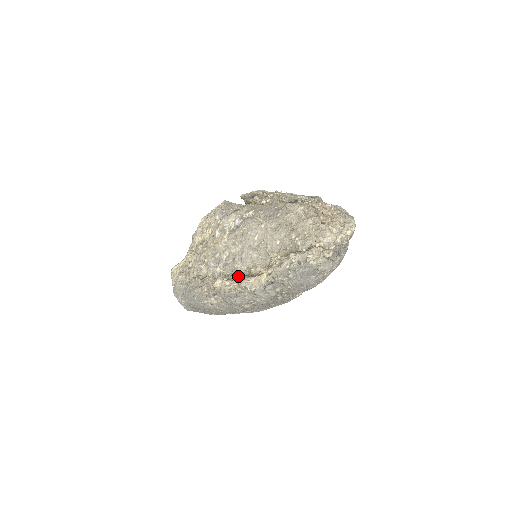
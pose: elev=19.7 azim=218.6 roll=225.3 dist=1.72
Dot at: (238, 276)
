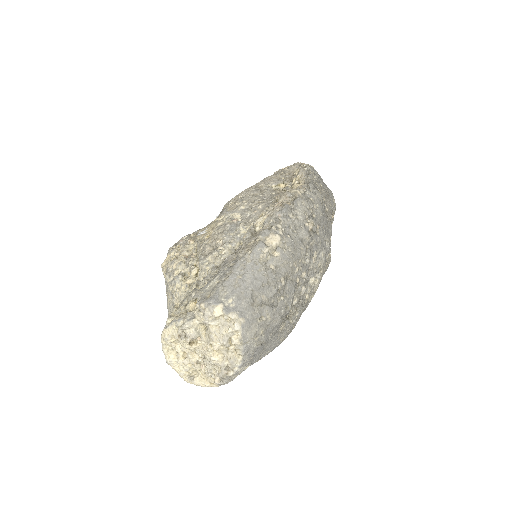
Dot at: (273, 205)
